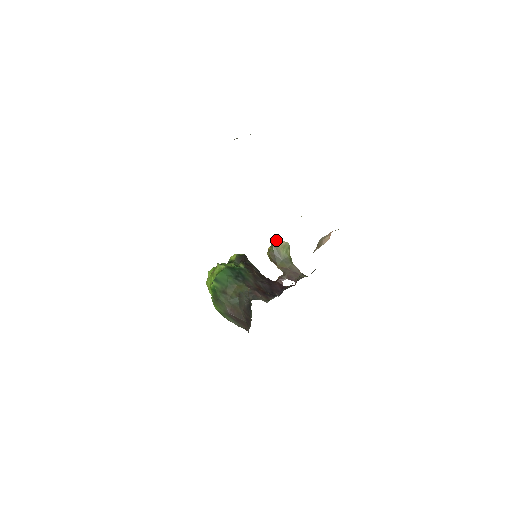
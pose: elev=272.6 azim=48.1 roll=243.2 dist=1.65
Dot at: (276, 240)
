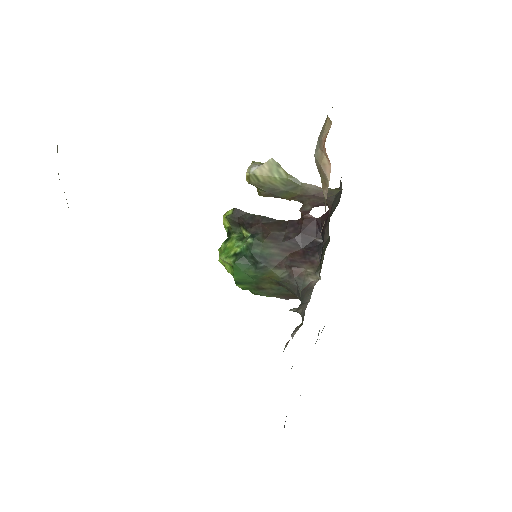
Dot at: (254, 176)
